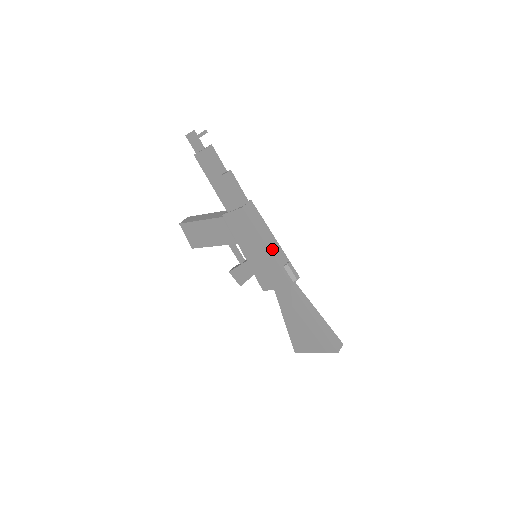
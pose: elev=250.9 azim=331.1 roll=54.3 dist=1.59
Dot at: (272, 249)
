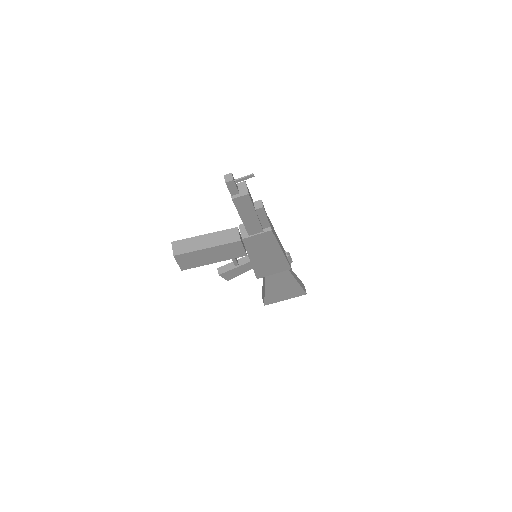
Dot at: (282, 250)
